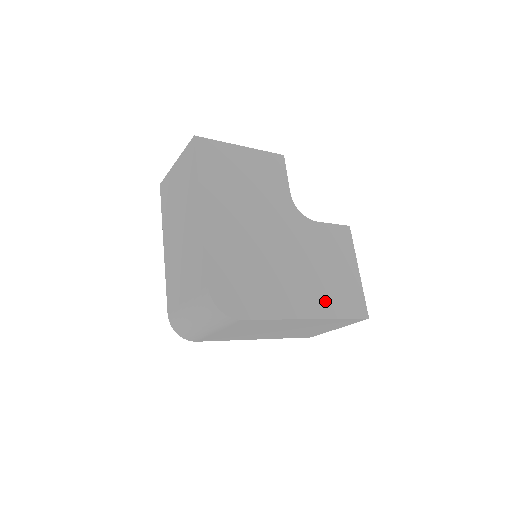
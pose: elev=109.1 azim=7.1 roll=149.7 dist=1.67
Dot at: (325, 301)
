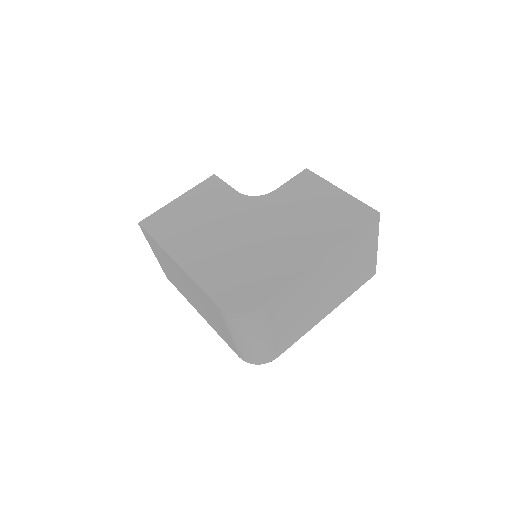
Dot at: (327, 234)
